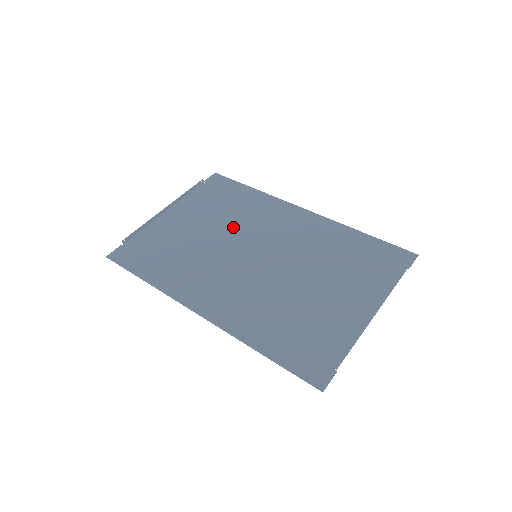
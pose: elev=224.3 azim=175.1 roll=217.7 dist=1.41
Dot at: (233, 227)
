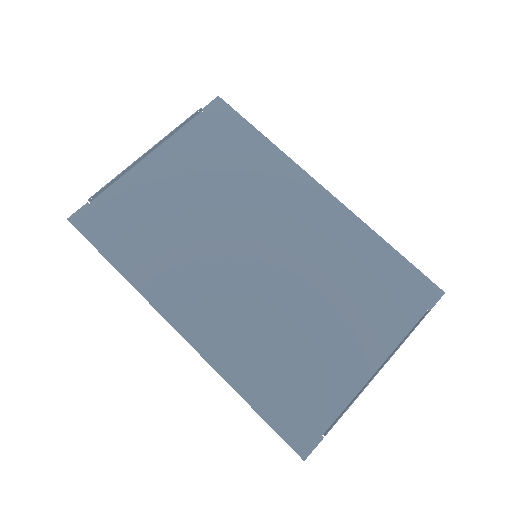
Dot at: (233, 202)
